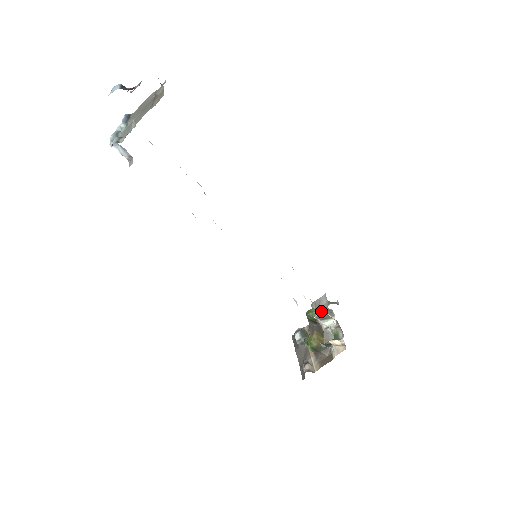
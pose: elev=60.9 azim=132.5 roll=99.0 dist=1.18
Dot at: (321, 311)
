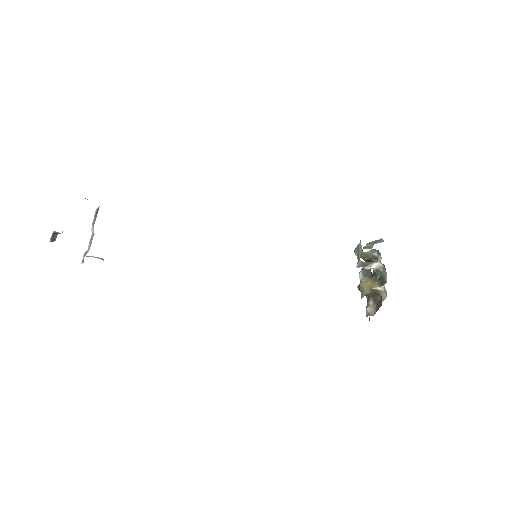
Dot at: (358, 261)
